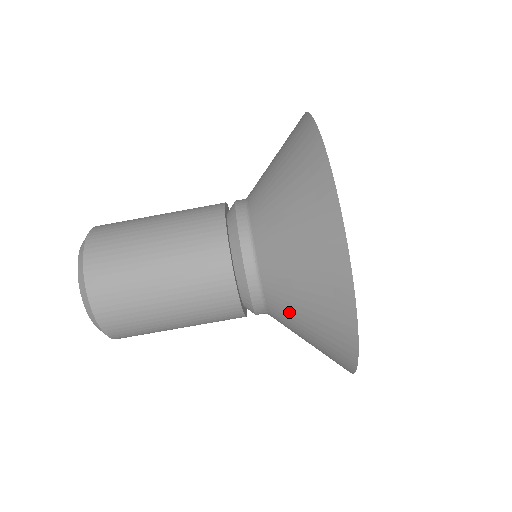
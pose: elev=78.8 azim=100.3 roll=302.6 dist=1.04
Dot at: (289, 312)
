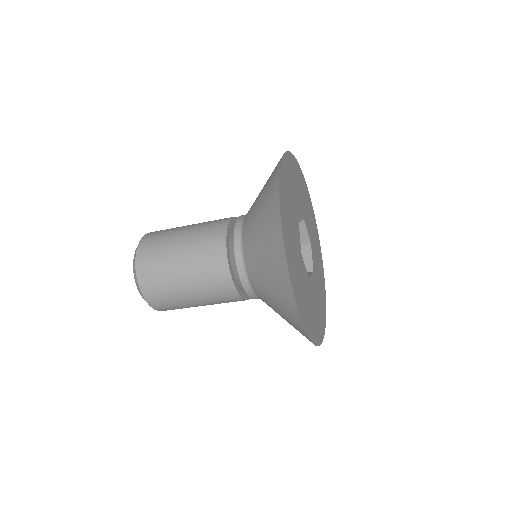
Dot at: (264, 293)
